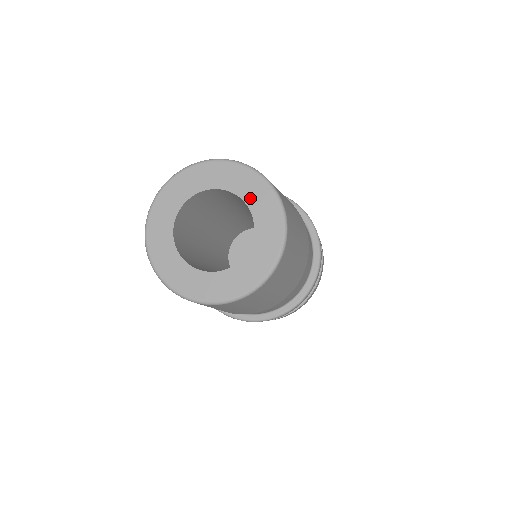
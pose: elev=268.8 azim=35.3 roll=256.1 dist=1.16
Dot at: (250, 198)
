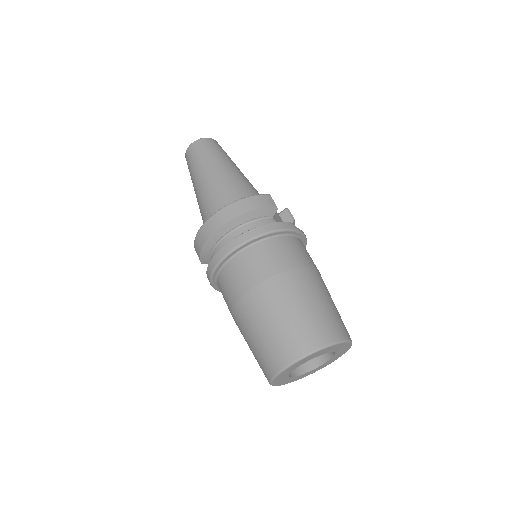
Dot at: (339, 351)
